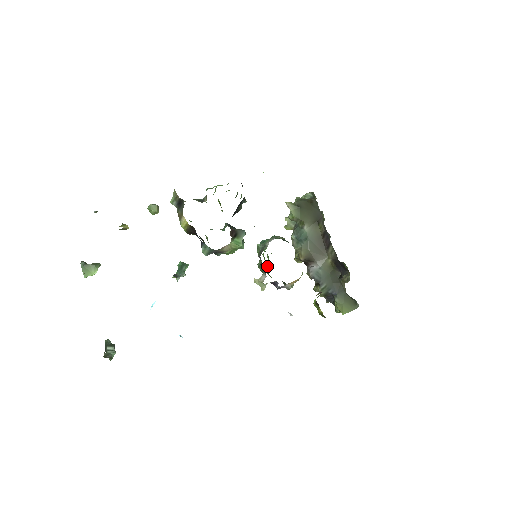
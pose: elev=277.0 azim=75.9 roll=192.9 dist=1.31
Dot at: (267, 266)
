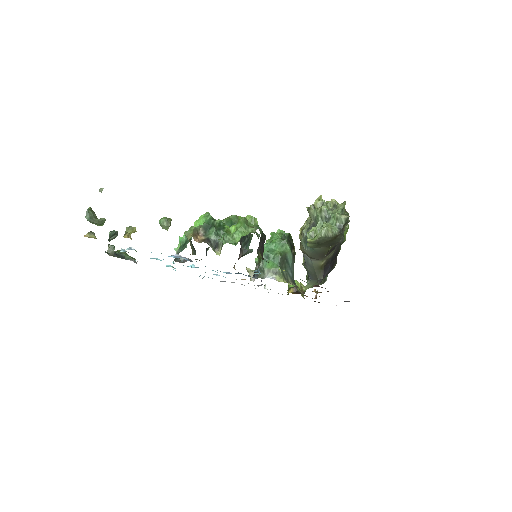
Dot at: occluded
